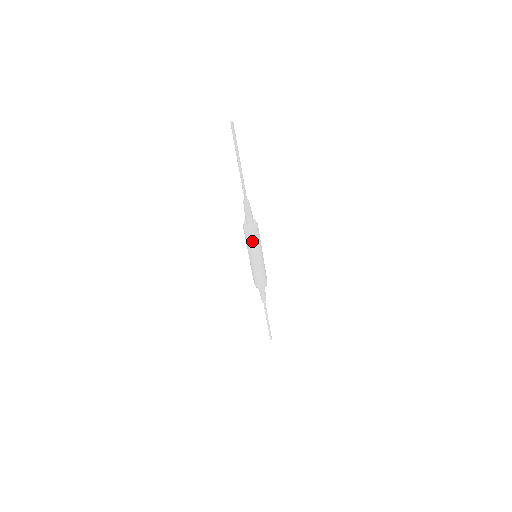
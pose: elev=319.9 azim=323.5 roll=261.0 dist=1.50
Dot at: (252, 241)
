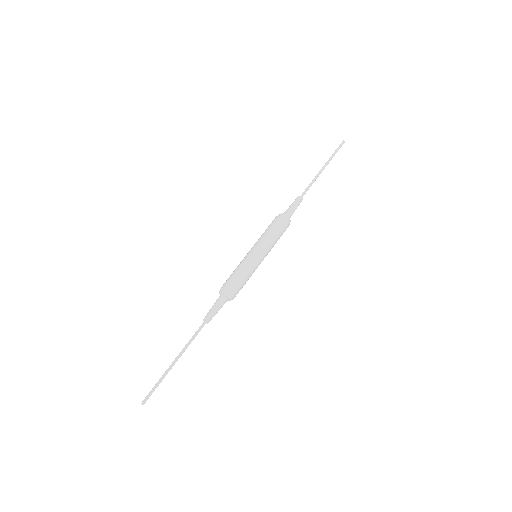
Dot at: occluded
